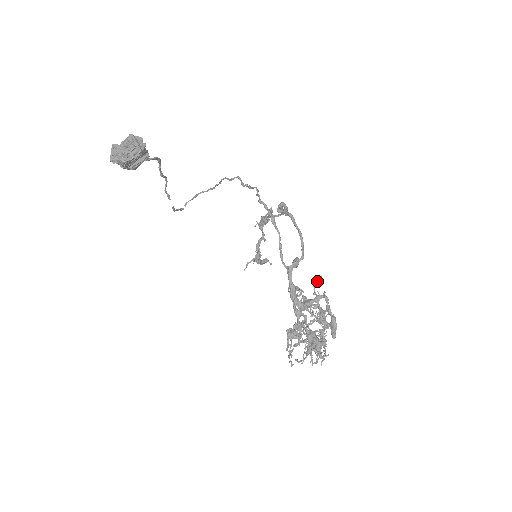
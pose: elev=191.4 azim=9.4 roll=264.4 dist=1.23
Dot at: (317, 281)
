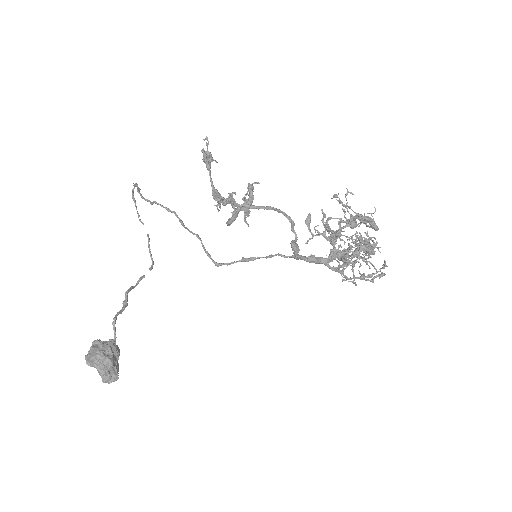
Dot at: (323, 219)
